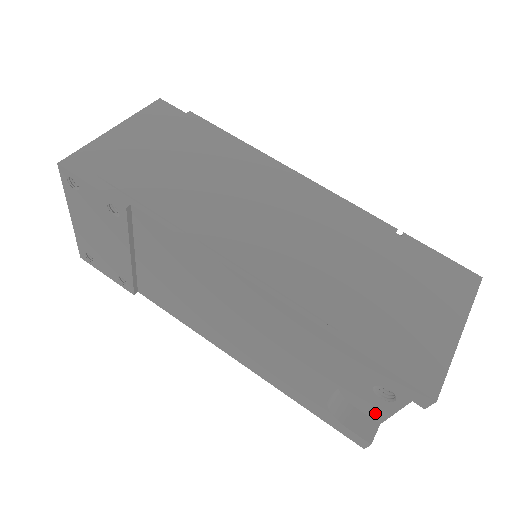
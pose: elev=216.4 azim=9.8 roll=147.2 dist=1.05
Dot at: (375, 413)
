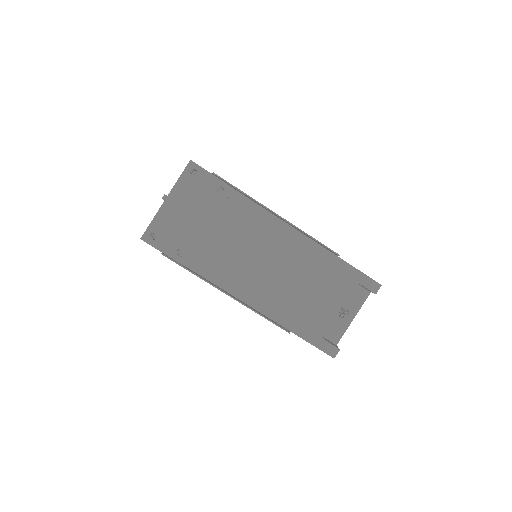
Dot at: (335, 335)
